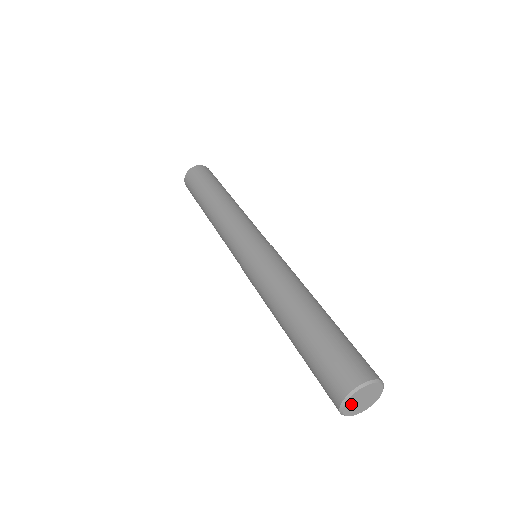
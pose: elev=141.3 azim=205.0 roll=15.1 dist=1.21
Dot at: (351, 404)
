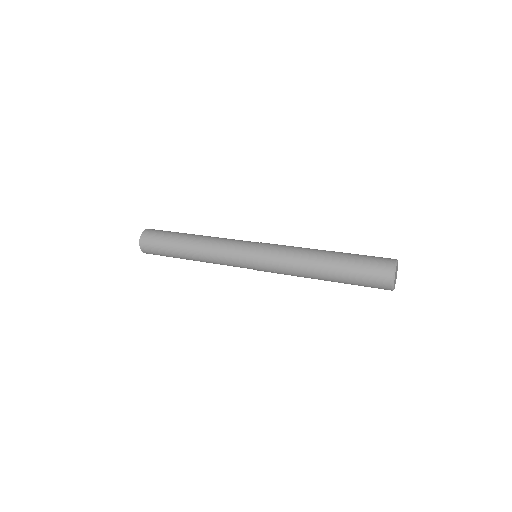
Dot at: (396, 270)
